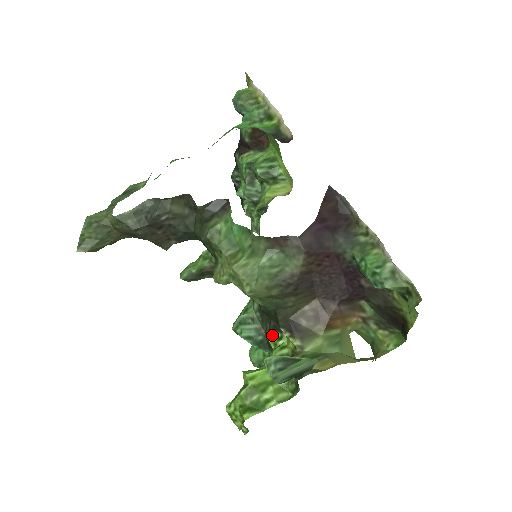
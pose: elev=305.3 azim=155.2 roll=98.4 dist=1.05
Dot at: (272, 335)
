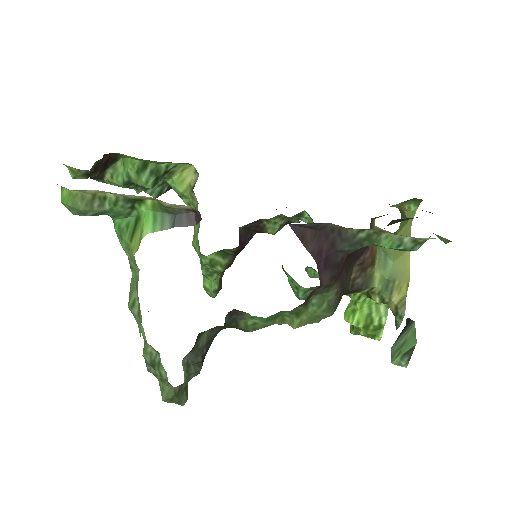
Dot at: occluded
